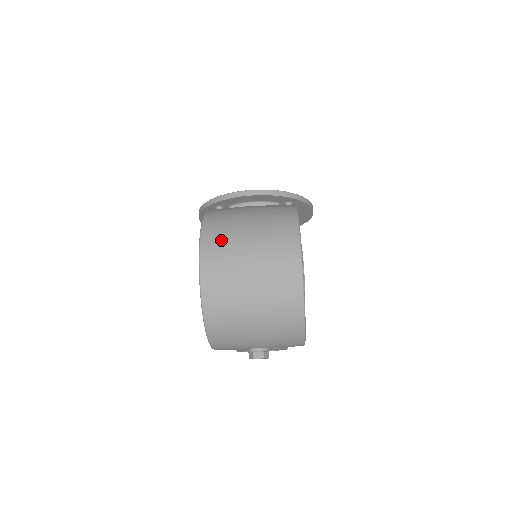
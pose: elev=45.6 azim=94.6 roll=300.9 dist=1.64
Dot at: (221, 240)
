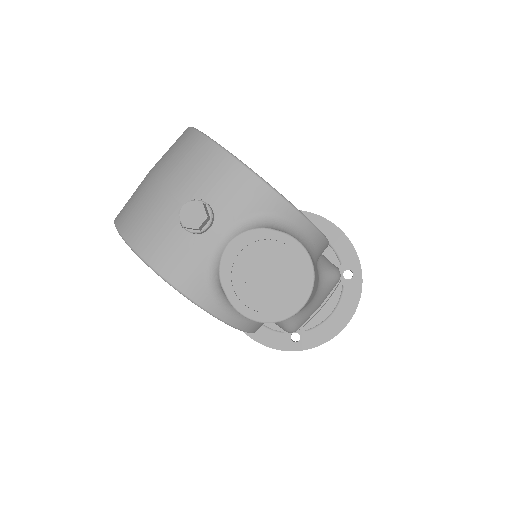
Dot at: occluded
